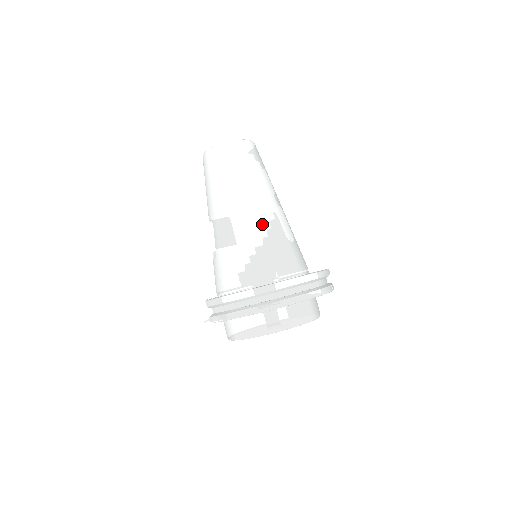
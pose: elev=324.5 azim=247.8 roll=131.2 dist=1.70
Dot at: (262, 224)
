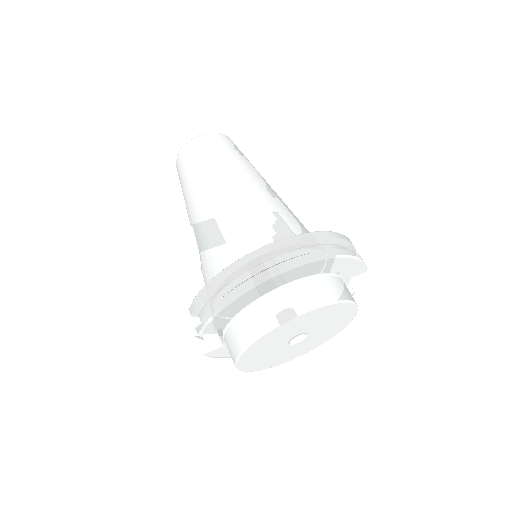
Dot at: (245, 200)
